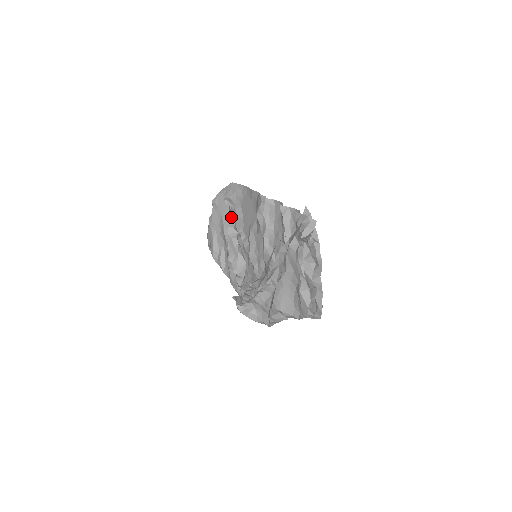
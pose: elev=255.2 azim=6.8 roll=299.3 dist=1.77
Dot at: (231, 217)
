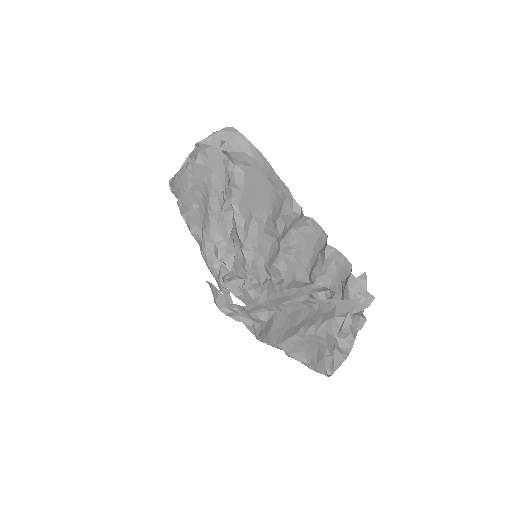
Dot at: (229, 187)
